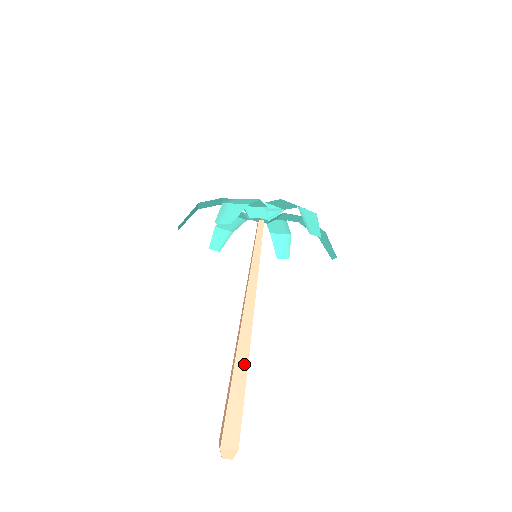
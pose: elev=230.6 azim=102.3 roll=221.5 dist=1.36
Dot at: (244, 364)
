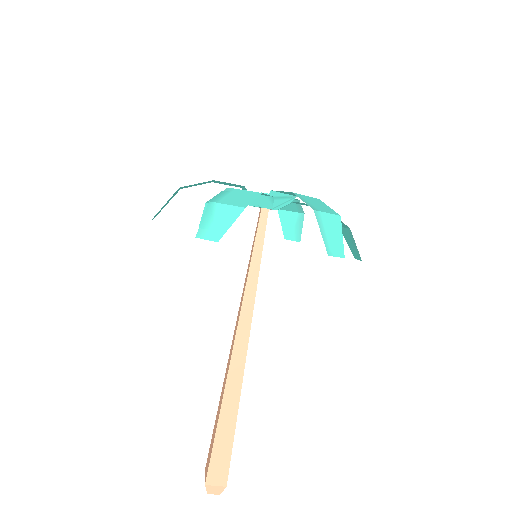
Dot at: (236, 391)
